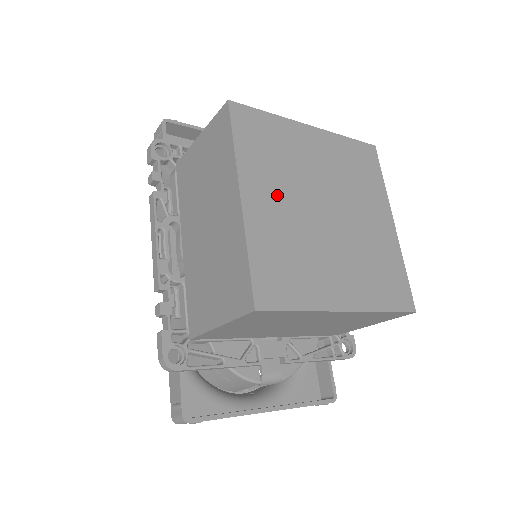
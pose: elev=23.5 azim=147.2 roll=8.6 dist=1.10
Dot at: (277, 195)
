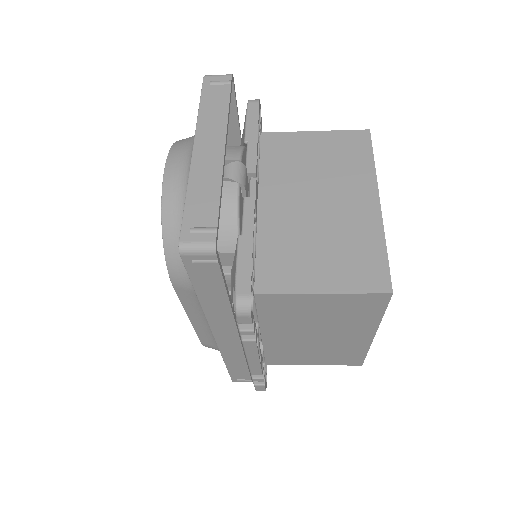
Dot at: occluded
